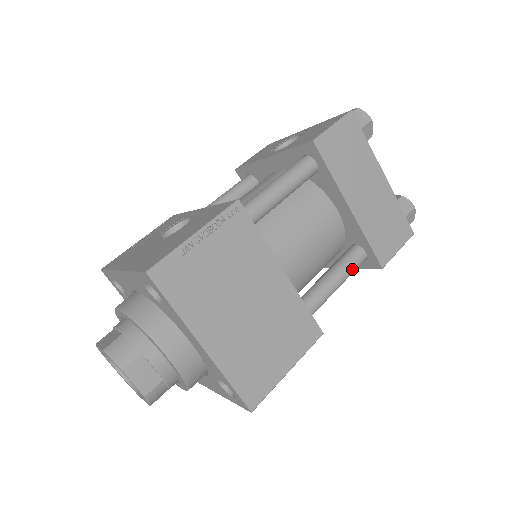
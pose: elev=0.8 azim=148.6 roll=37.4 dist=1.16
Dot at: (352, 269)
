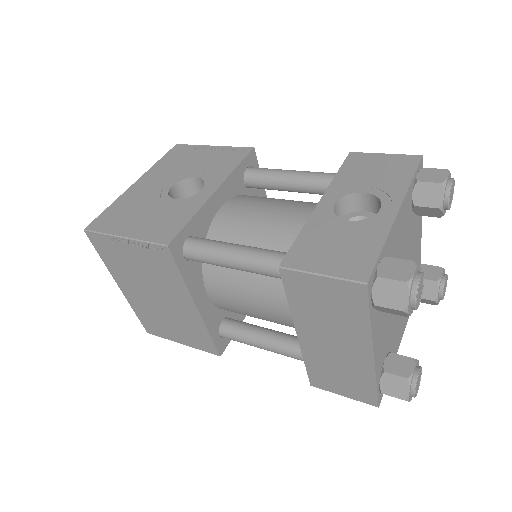
Dot at: (288, 356)
